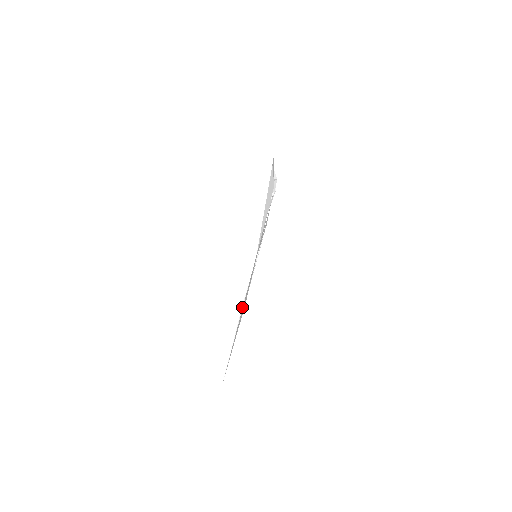
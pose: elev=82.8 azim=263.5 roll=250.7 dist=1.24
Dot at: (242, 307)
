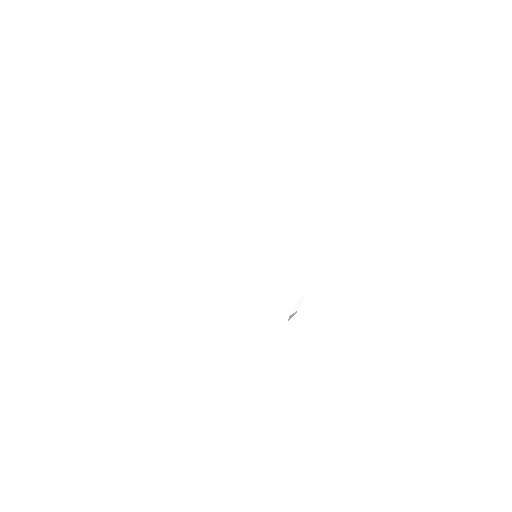
Dot at: occluded
